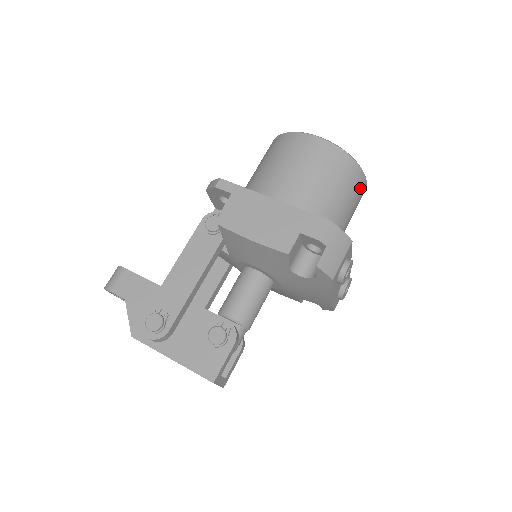
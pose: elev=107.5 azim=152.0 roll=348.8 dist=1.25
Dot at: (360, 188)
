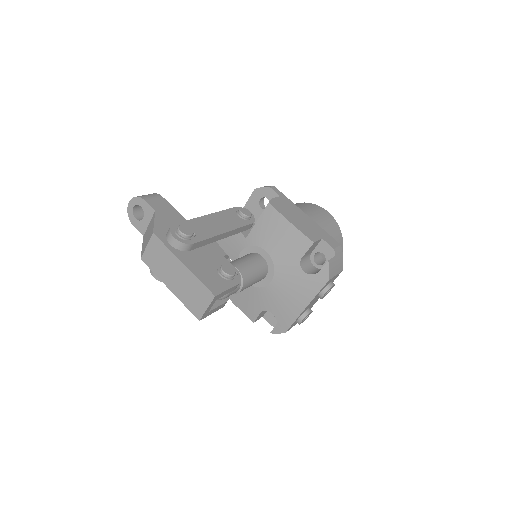
Dot at: occluded
